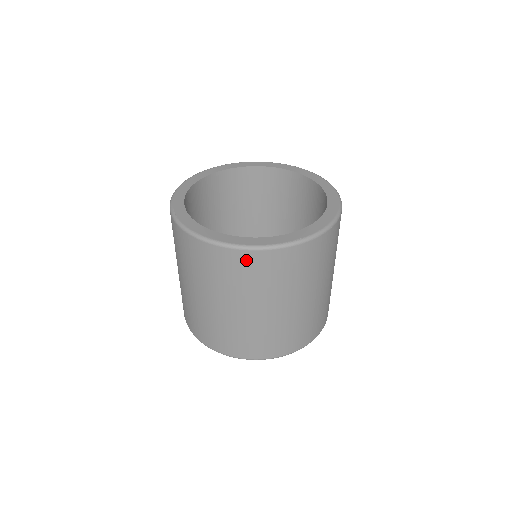
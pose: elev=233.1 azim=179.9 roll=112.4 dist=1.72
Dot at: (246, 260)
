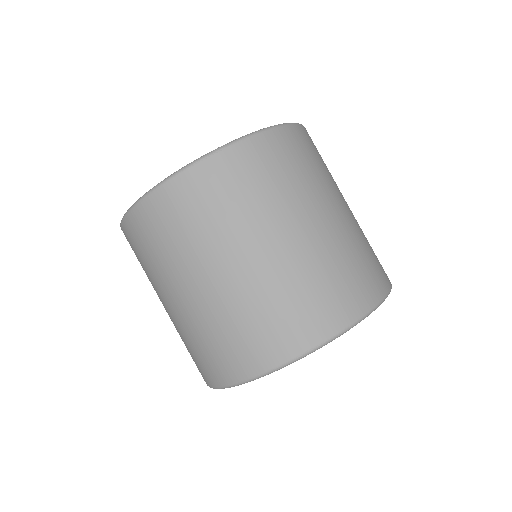
Dot at: (131, 232)
